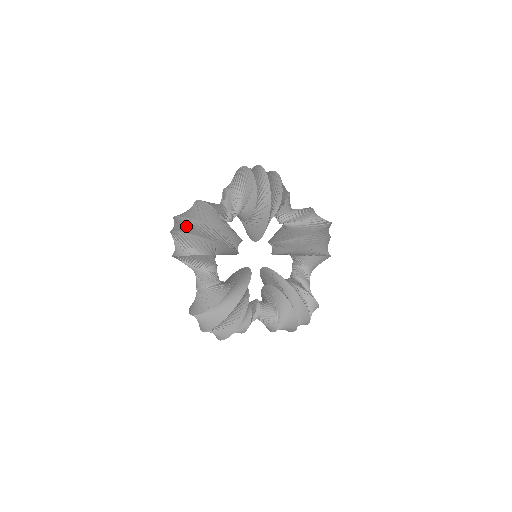
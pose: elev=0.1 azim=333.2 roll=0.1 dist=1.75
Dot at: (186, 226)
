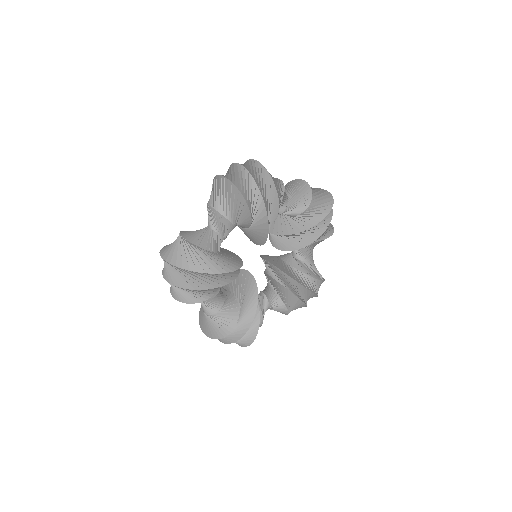
Dot at: (181, 277)
